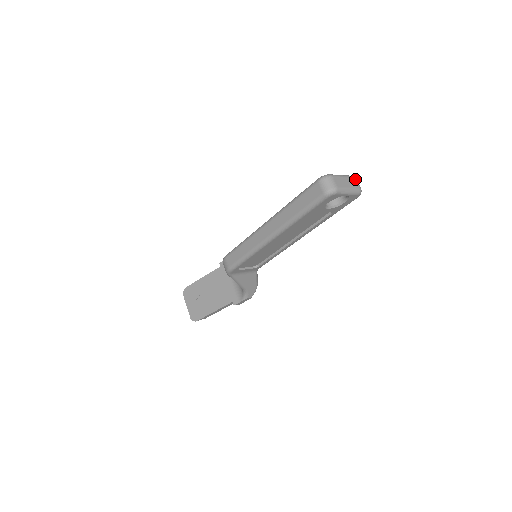
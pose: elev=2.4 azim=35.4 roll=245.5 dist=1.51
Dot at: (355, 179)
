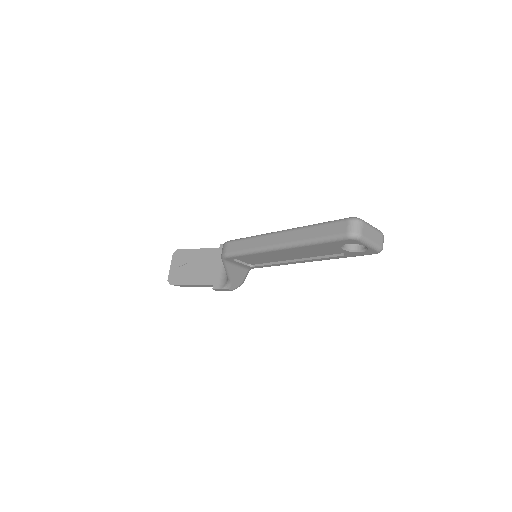
Dot at: (382, 236)
